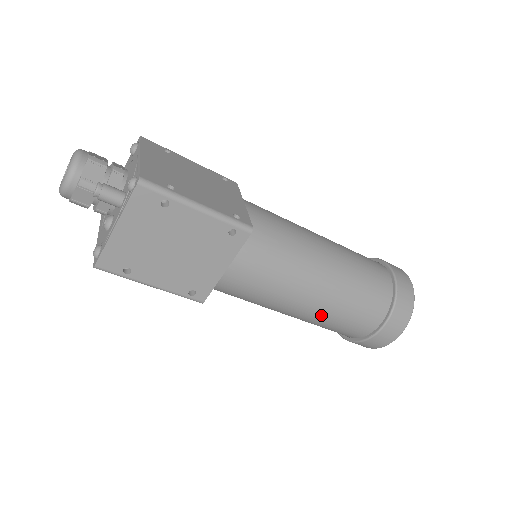
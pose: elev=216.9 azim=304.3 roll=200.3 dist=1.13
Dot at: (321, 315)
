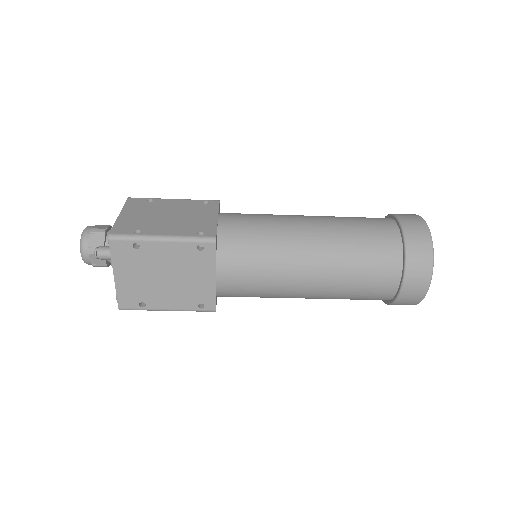
Dot at: (331, 290)
